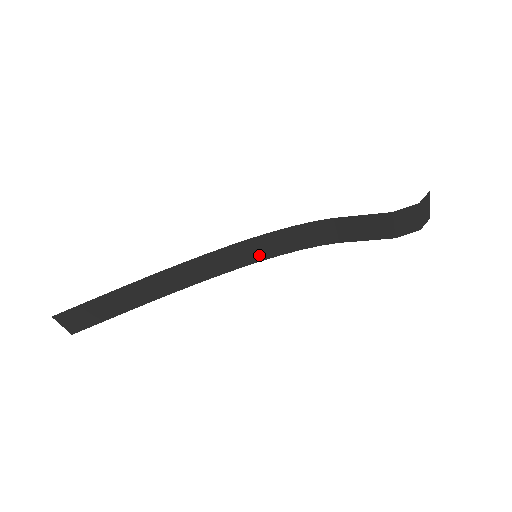
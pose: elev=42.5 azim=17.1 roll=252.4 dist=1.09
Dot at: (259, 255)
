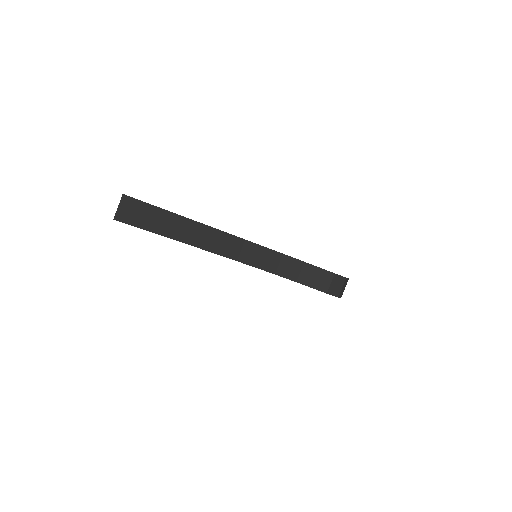
Dot at: (253, 260)
